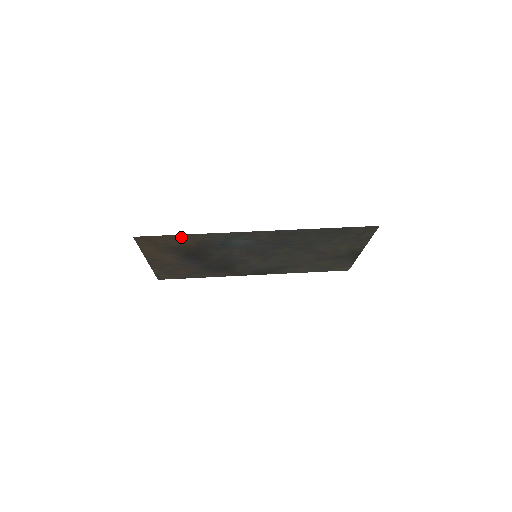
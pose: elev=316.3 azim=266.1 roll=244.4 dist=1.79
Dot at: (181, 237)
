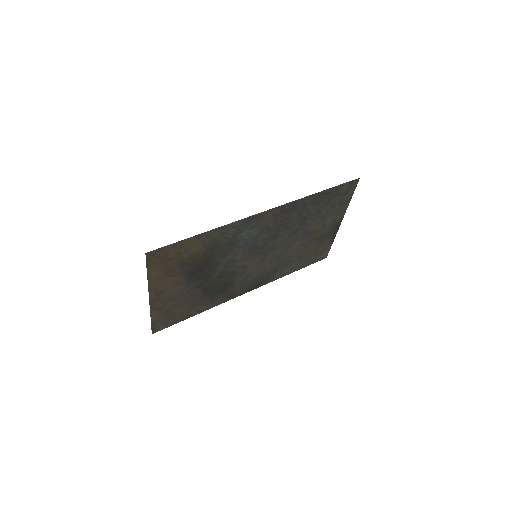
Dot at: (194, 241)
